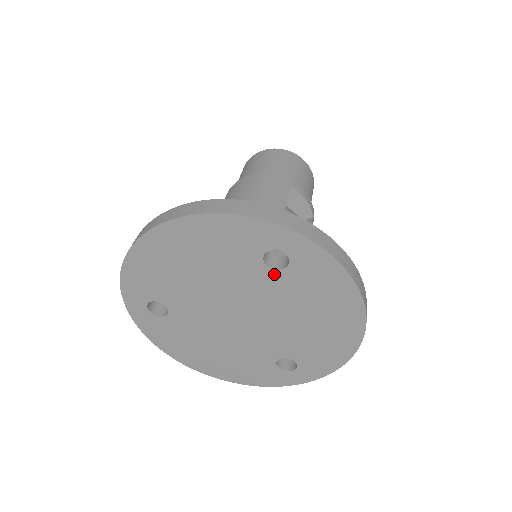
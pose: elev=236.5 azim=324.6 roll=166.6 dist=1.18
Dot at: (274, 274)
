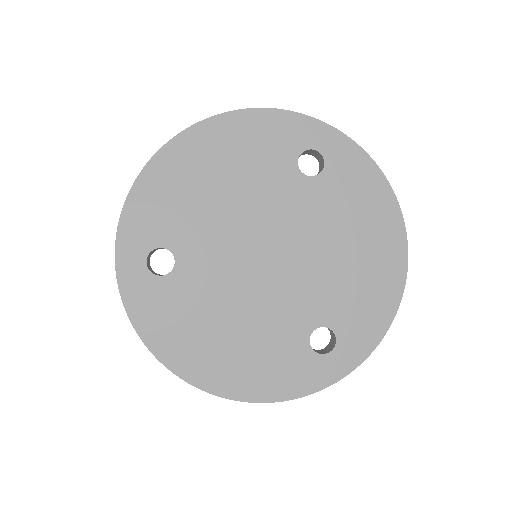
Dot at: (309, 183)
